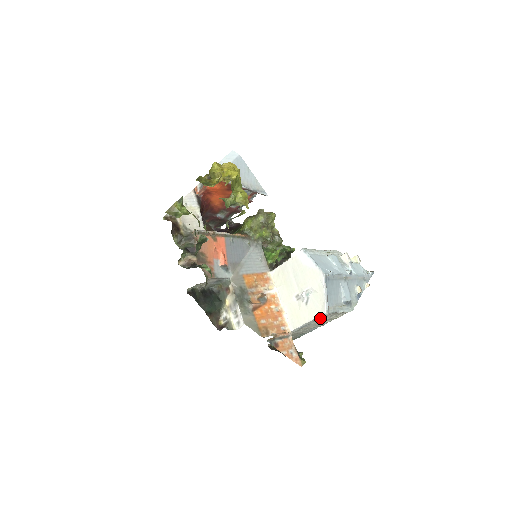
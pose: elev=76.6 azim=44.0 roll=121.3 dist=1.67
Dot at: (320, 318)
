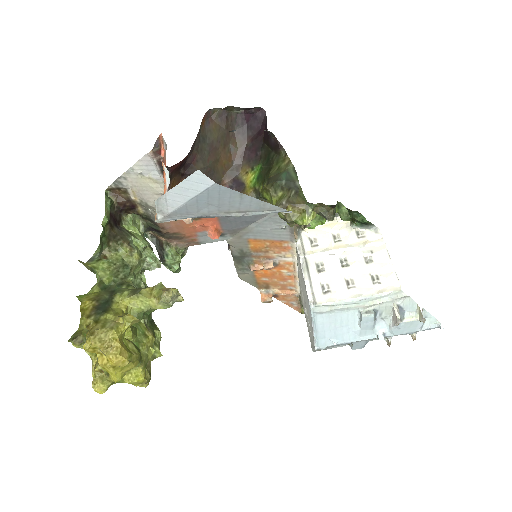
Dot at: occluded
